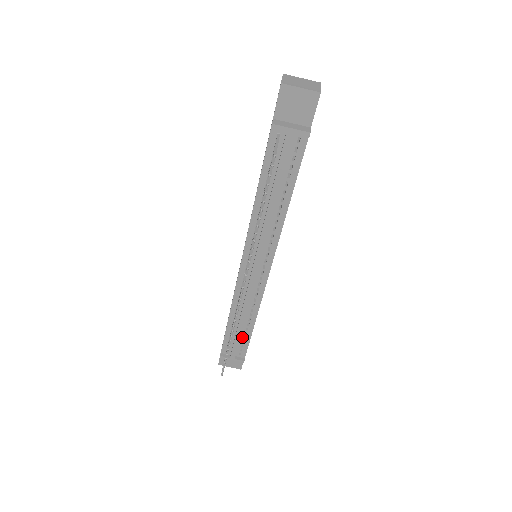
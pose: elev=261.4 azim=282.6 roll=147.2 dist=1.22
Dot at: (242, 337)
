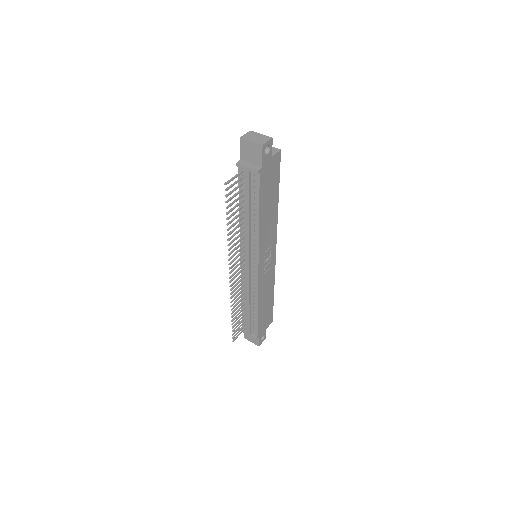
Dot at: (252, 318)
